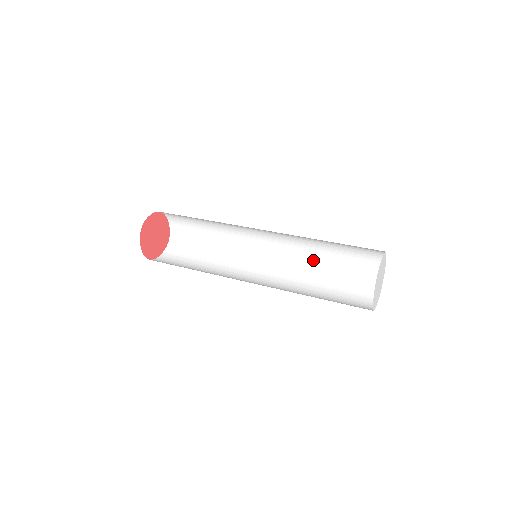
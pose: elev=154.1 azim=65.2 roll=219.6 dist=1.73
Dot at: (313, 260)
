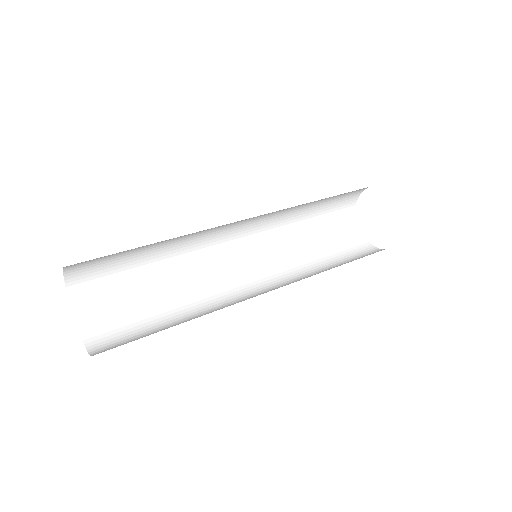
Dot at: (292, 218)
